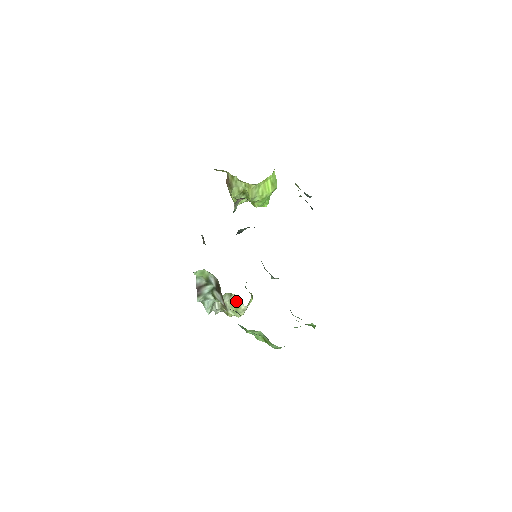
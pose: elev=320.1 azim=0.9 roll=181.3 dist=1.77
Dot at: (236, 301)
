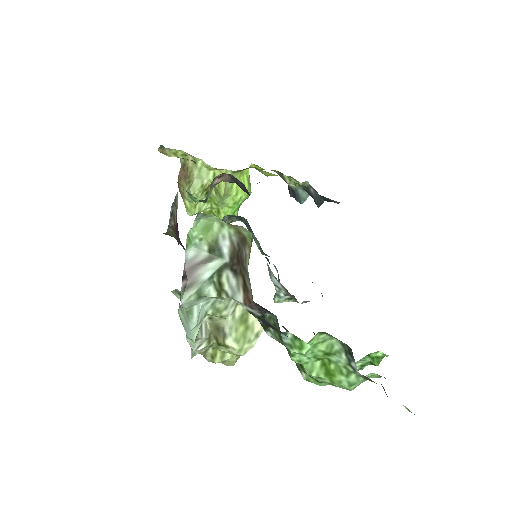
Dot at: (246, 314)
